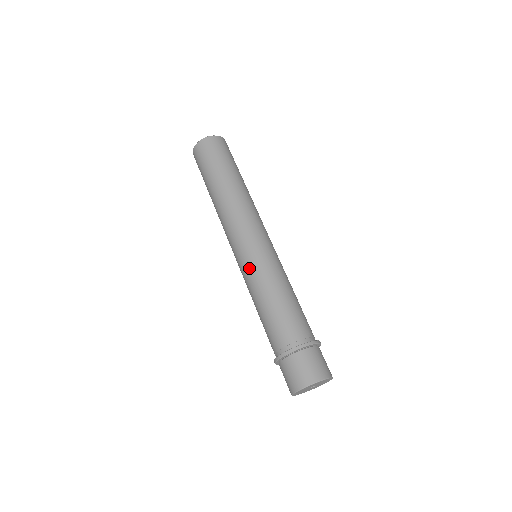
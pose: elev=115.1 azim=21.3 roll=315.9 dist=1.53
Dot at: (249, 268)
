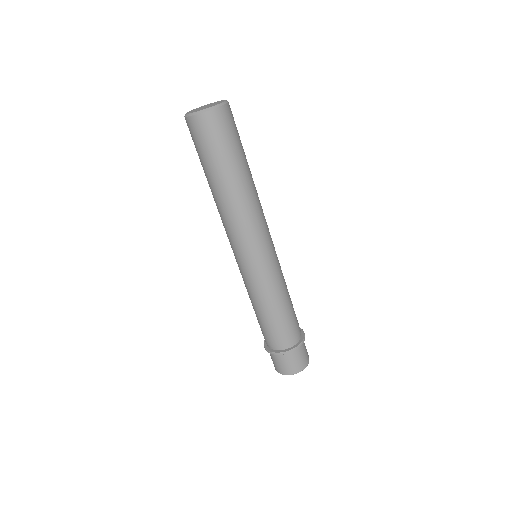
Dot at: (257, 280)
